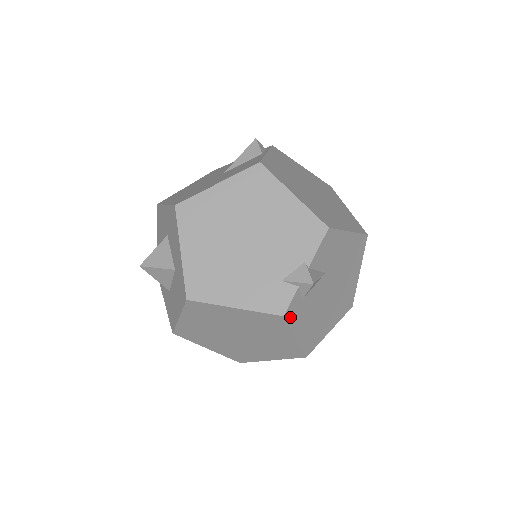
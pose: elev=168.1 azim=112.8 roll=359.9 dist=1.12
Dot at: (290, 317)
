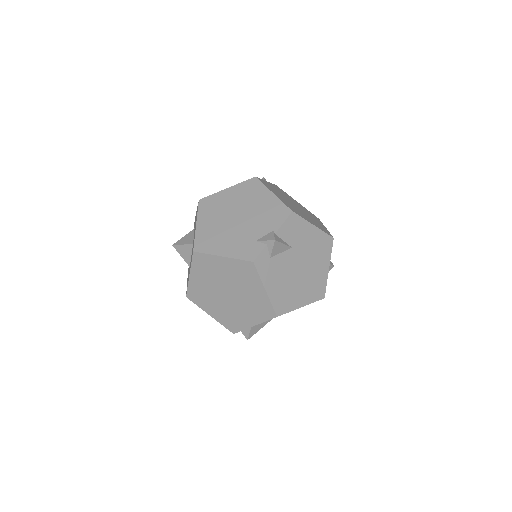
Dot at: (259, 267)
